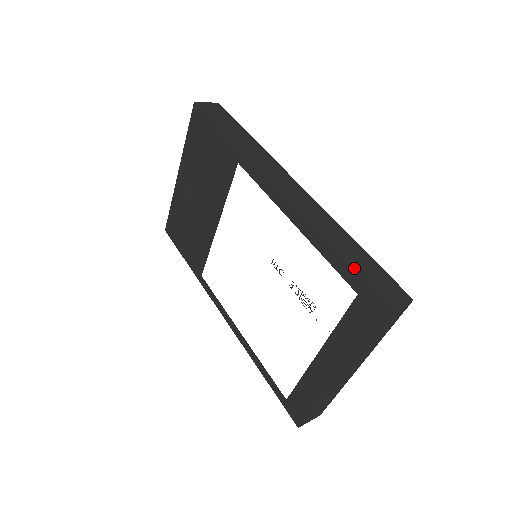
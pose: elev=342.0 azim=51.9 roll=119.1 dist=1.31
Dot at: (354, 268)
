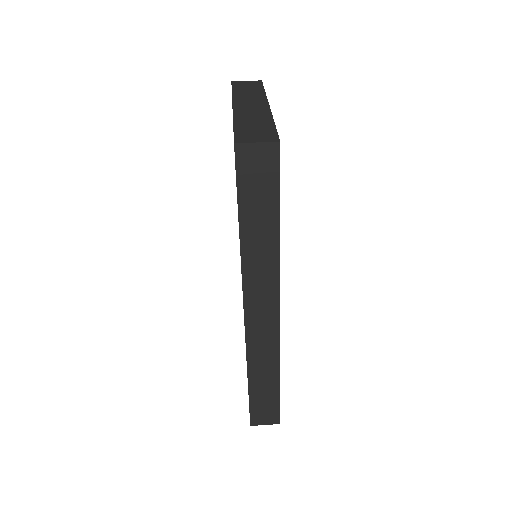
Dot at: (253, 399)
